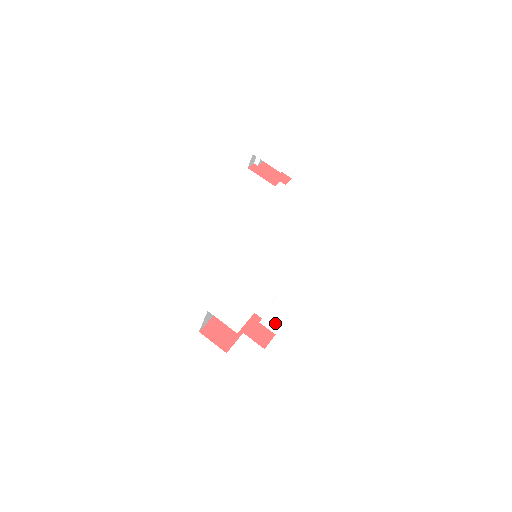
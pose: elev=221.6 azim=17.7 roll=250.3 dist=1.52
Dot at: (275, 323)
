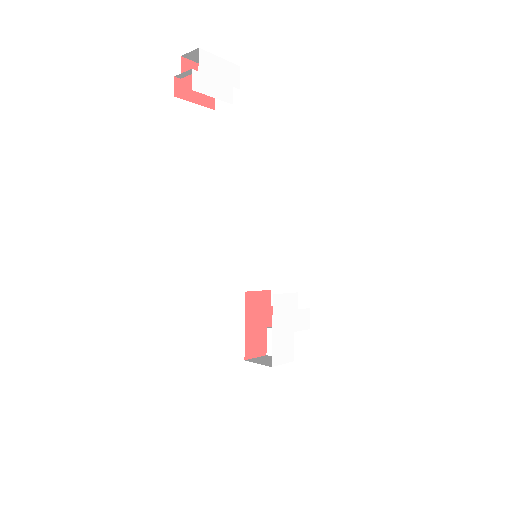
Dot at: (307, 325)
